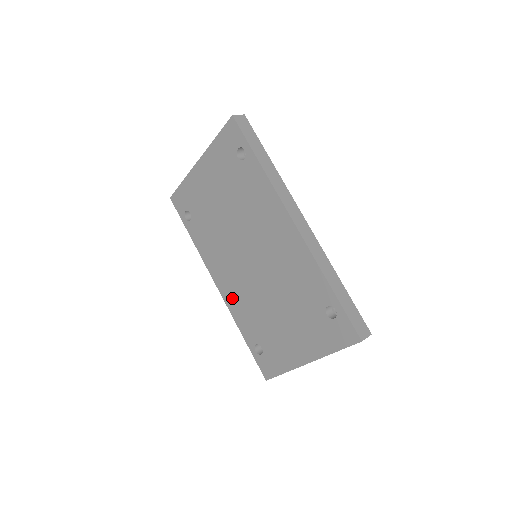
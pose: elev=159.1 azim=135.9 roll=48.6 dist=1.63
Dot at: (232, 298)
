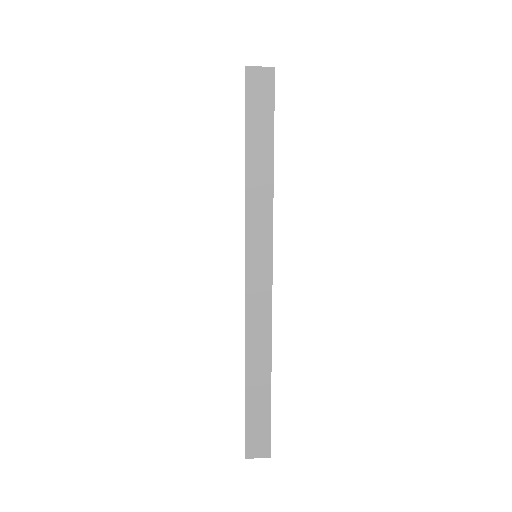
Dot at: occluded
